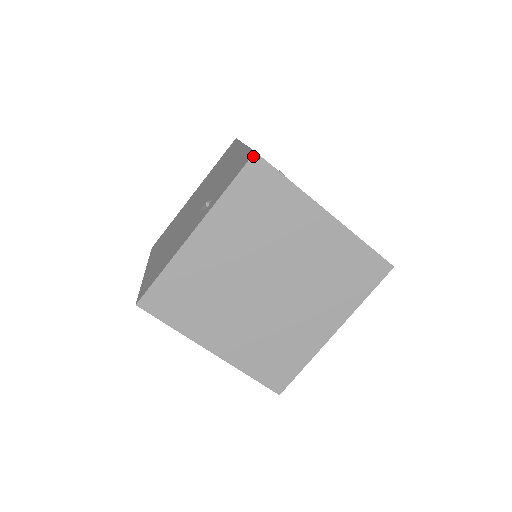
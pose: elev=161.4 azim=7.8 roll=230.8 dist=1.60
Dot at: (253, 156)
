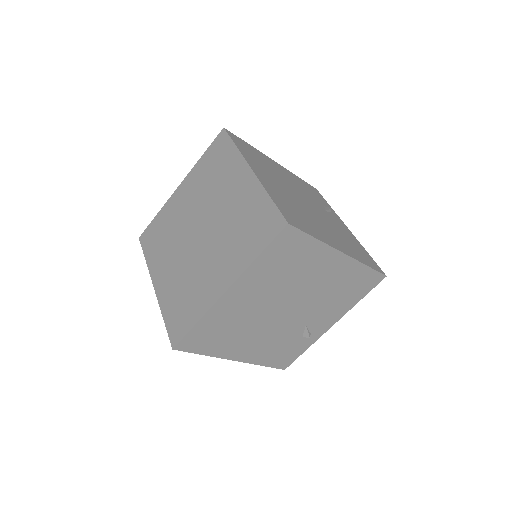
Dot at: (222, 131)
